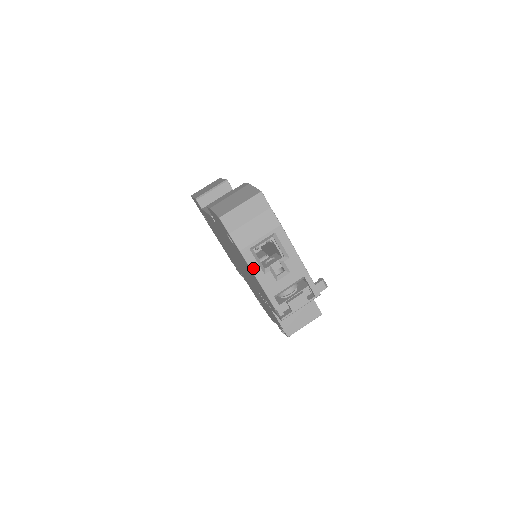
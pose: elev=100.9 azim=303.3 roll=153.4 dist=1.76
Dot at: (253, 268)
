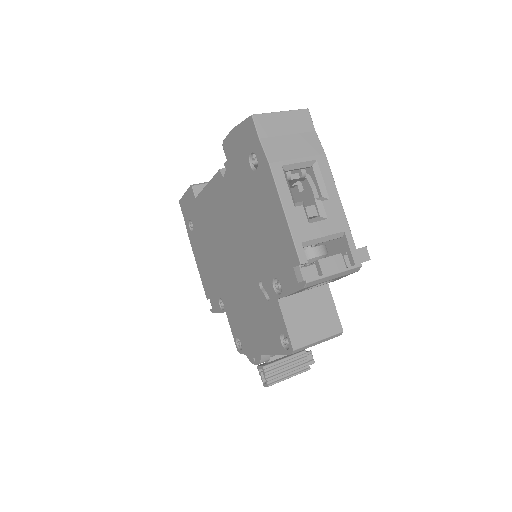
Dot at: (281, 192)
